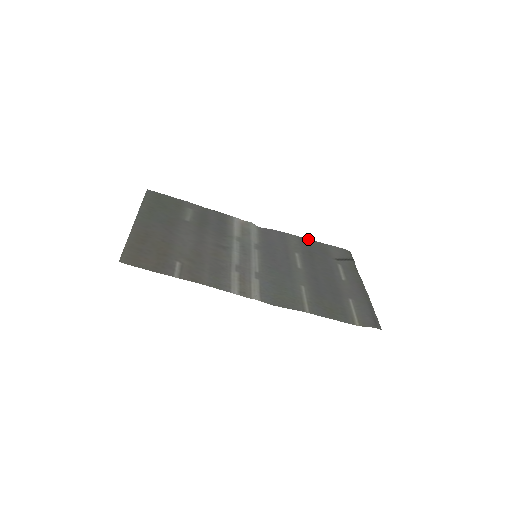
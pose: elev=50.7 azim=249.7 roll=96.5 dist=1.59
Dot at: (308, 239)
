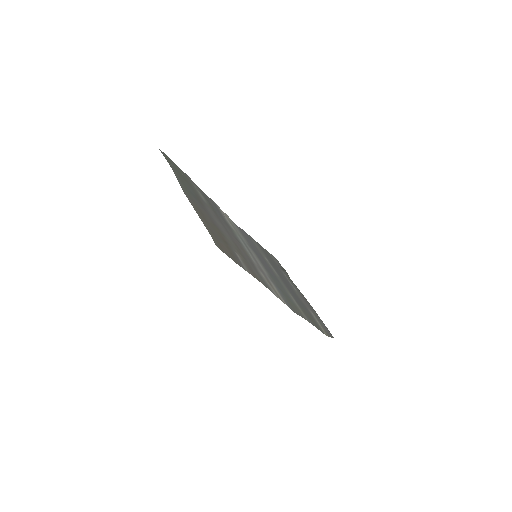
Dot at: (258, 243)
